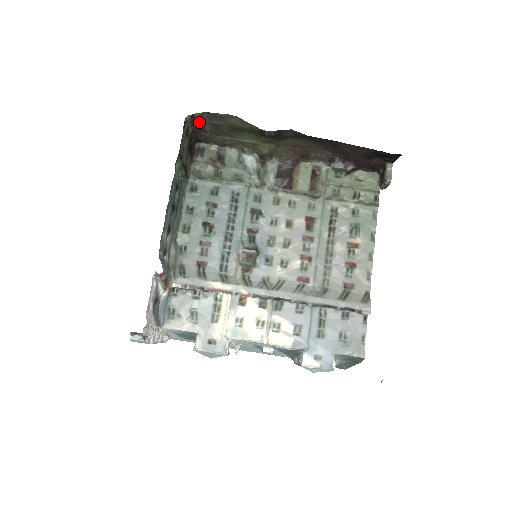
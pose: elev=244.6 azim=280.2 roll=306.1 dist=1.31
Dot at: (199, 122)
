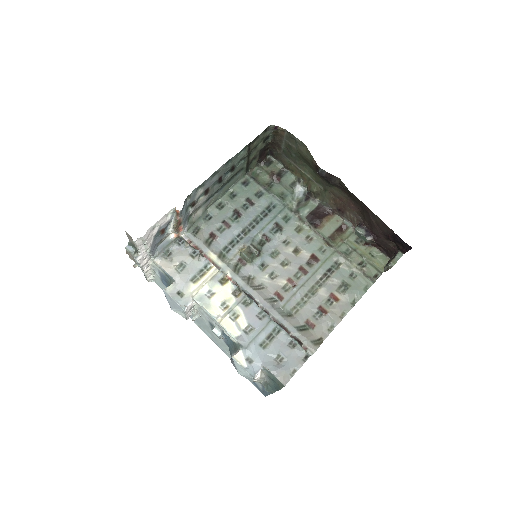
Dot at: (279, 137)
